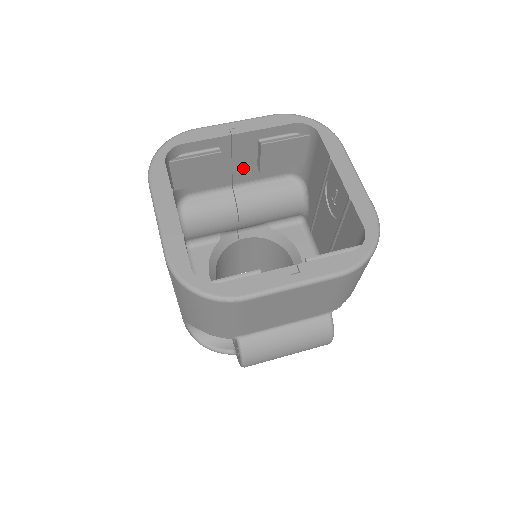
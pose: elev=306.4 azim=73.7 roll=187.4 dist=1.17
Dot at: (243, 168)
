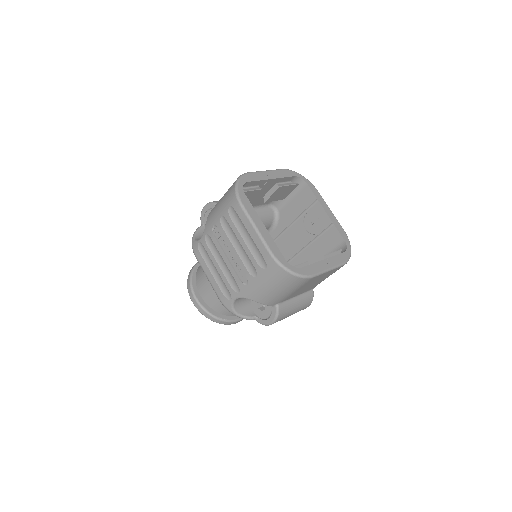
Dot at: (256, 198)
